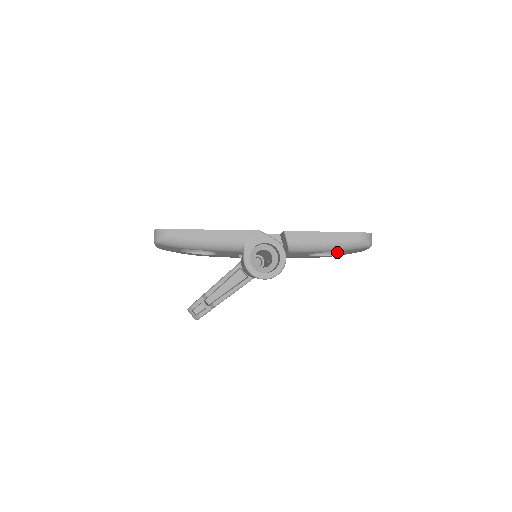
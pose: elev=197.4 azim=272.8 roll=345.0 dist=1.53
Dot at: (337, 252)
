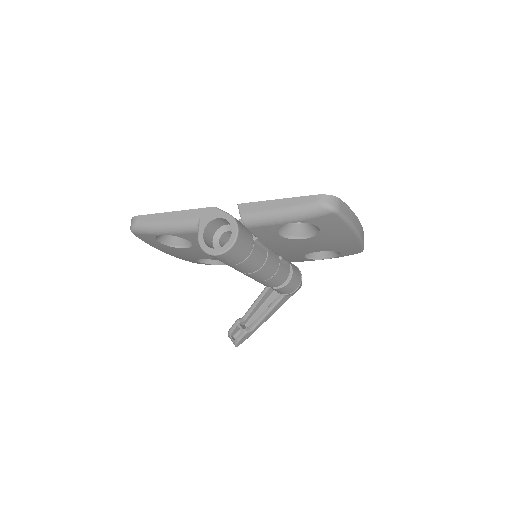
Dot at: (316, 231)
